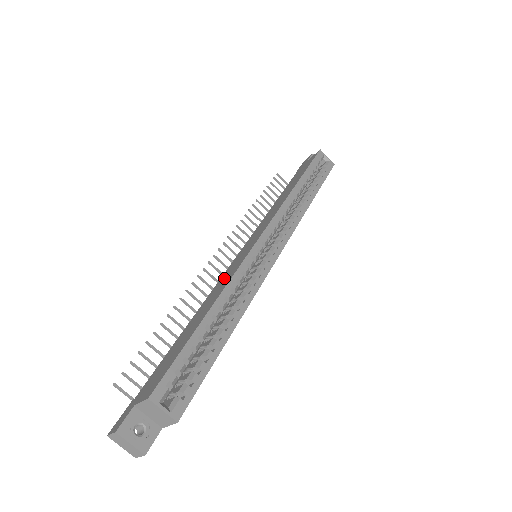
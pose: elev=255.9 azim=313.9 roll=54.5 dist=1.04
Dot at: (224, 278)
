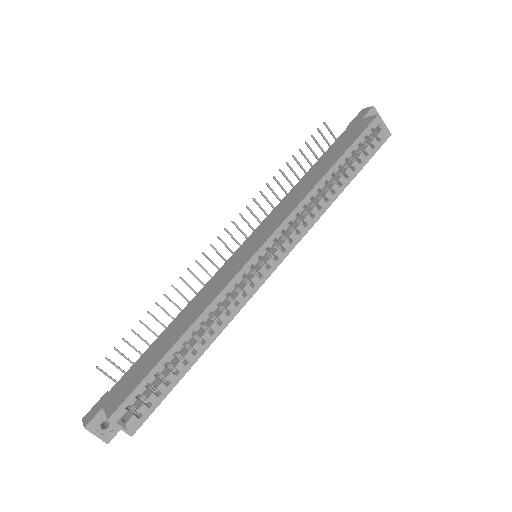
Dot at: (213, 285)
